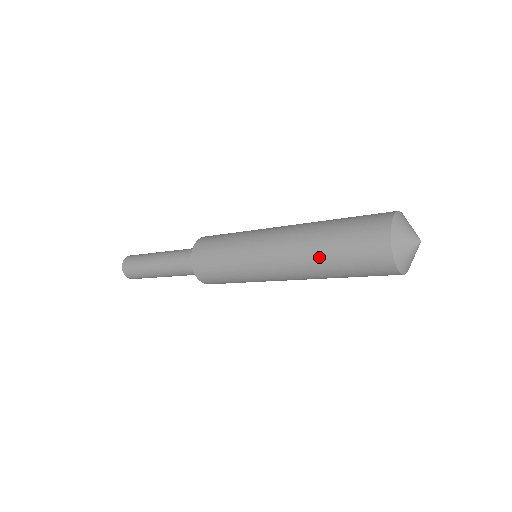
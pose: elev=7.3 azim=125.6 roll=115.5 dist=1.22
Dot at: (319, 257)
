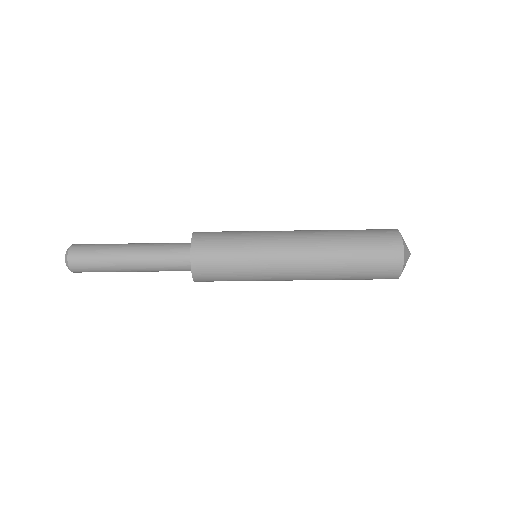
Dot at: (340, 247)
